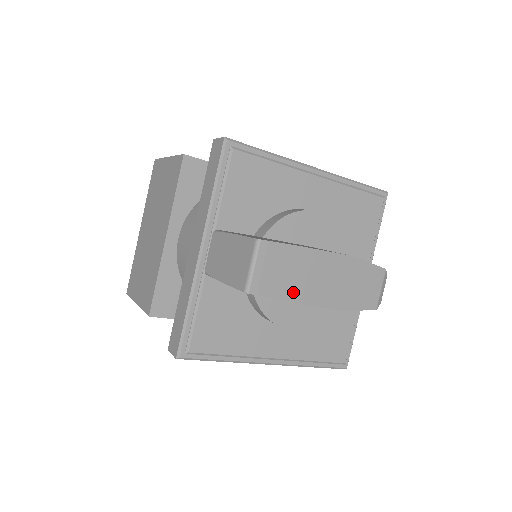
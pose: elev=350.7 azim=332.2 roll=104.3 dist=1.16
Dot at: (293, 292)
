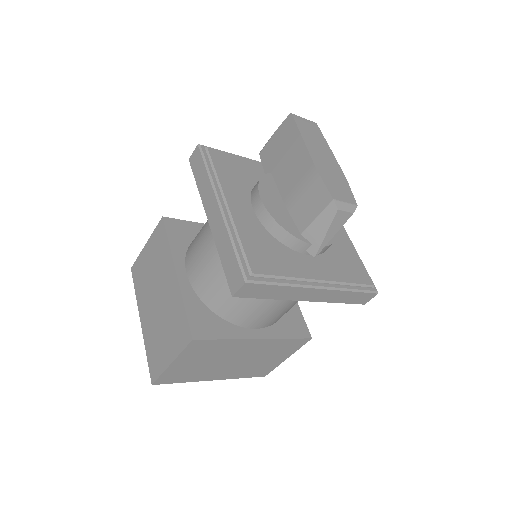
Dot at: (306, 137)
